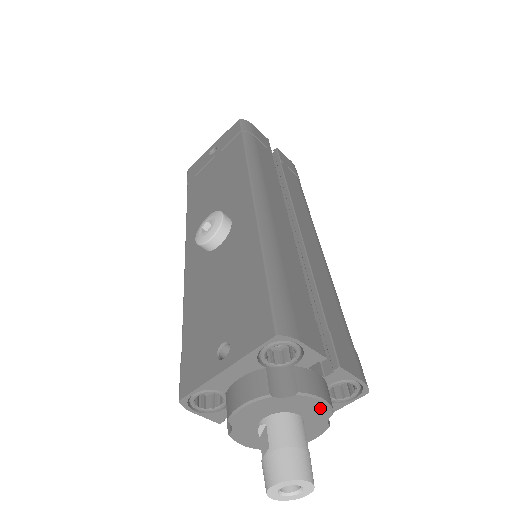
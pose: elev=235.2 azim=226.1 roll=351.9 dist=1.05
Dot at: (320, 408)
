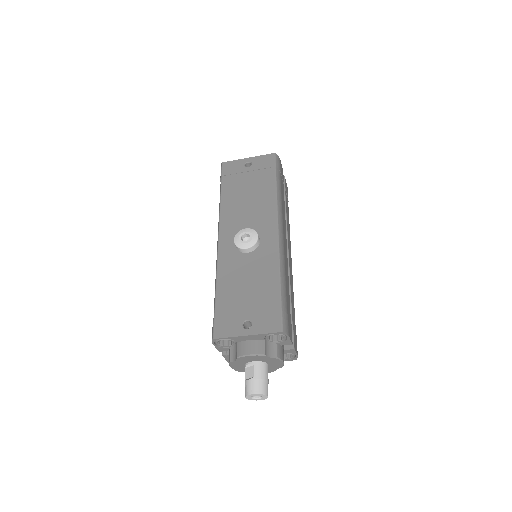
Dot at: (279, 365)
